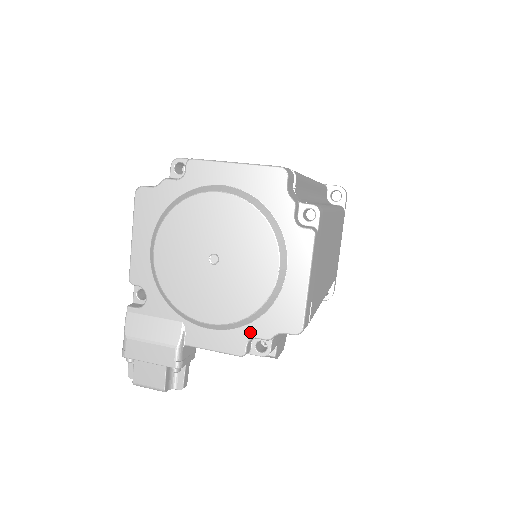
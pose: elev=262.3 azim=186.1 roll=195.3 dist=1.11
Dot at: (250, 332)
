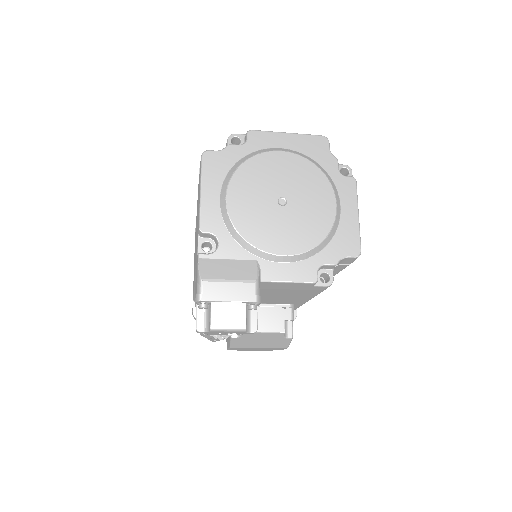
Dot at: (319, 260)
